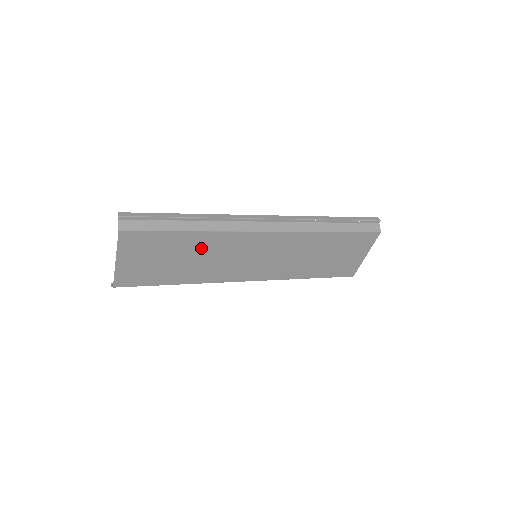
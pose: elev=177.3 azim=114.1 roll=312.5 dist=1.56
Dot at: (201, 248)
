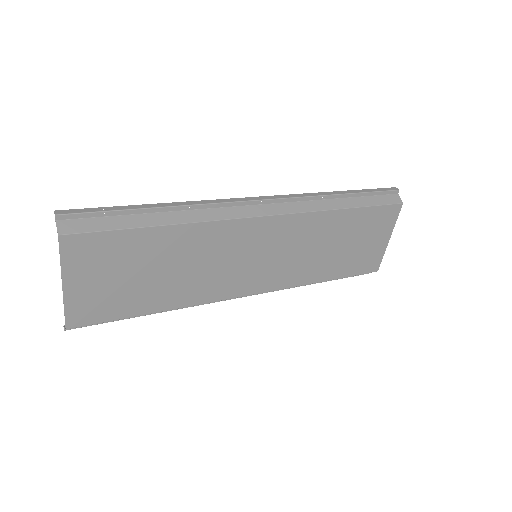
Dot at: (182, 251)
